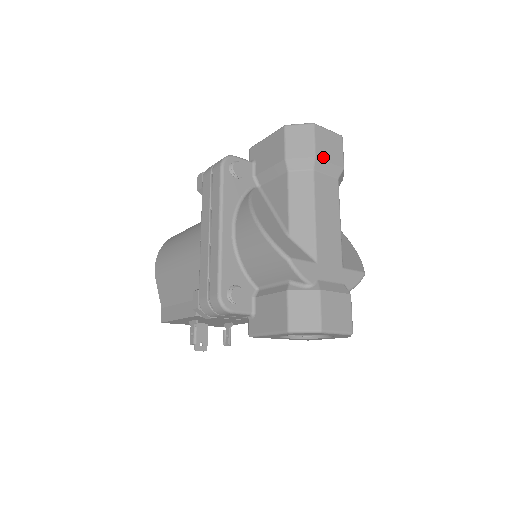
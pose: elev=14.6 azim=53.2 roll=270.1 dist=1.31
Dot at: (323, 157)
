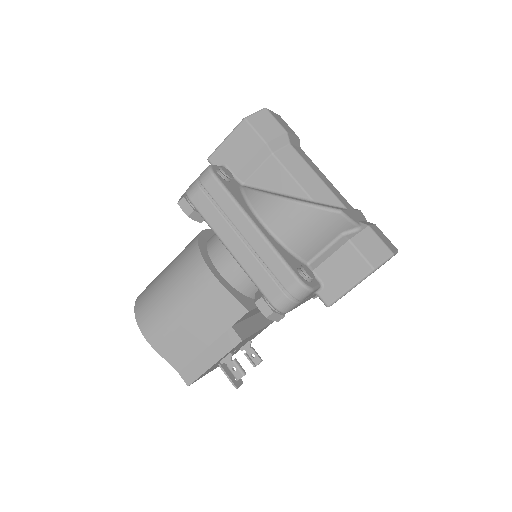
Dot at: (289, 131)
